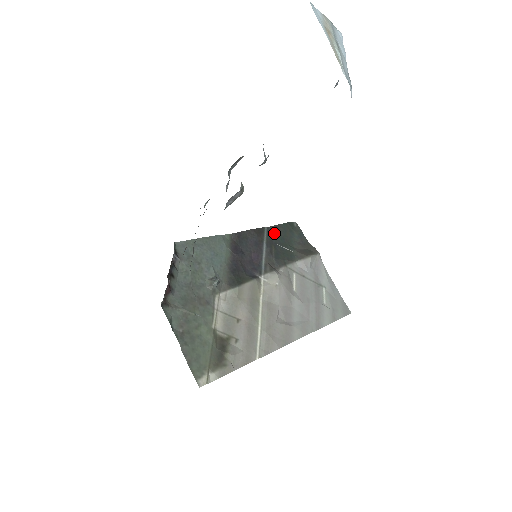
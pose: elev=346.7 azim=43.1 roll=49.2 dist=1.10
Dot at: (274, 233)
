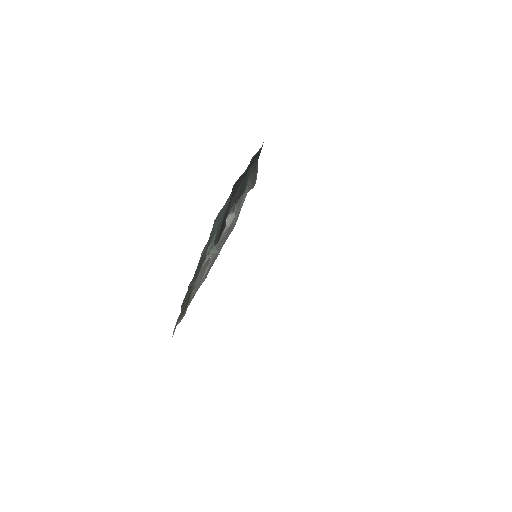
Dot at: occluded
